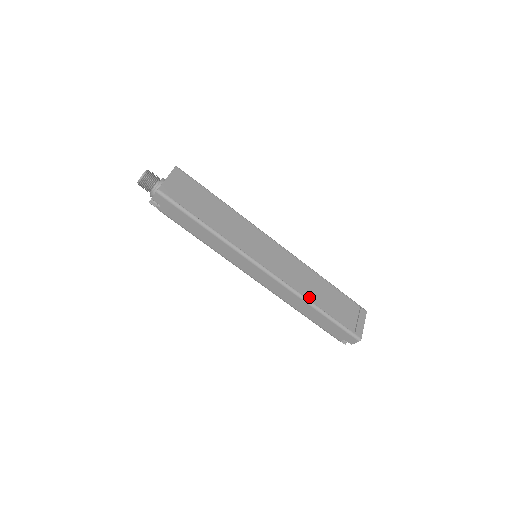
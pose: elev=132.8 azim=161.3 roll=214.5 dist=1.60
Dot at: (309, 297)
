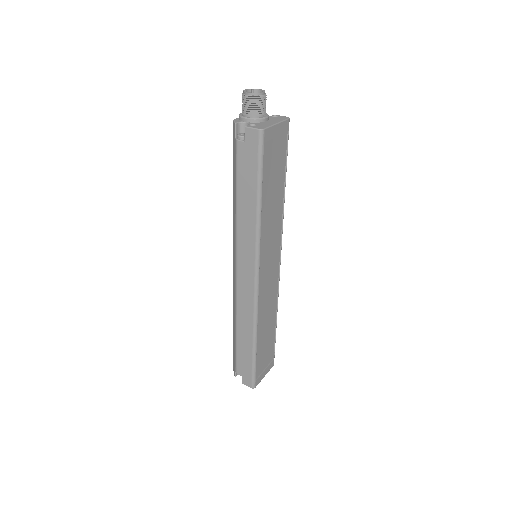
Dot at: (259, 328)
